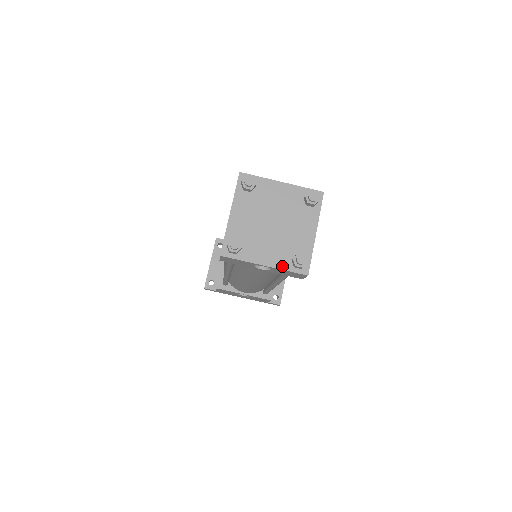
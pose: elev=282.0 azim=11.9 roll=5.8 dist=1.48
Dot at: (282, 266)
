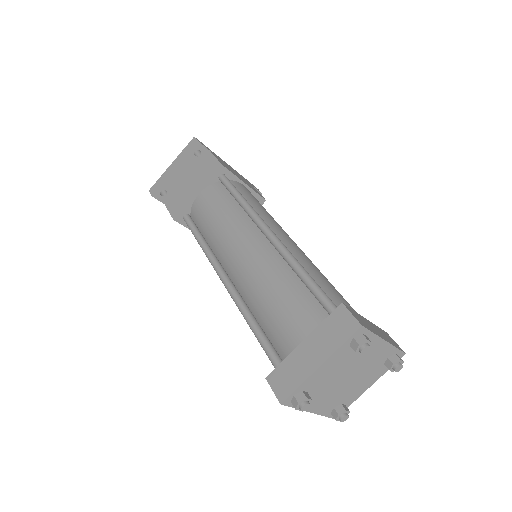
Dot at: (323, 413)
